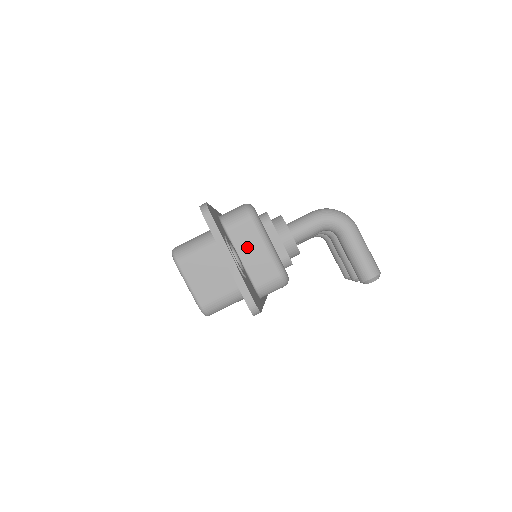
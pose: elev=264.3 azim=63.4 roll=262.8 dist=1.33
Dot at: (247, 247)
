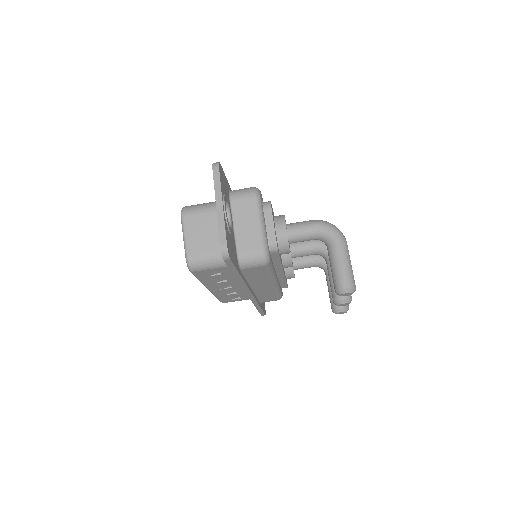
Dot at: (243, 218)
